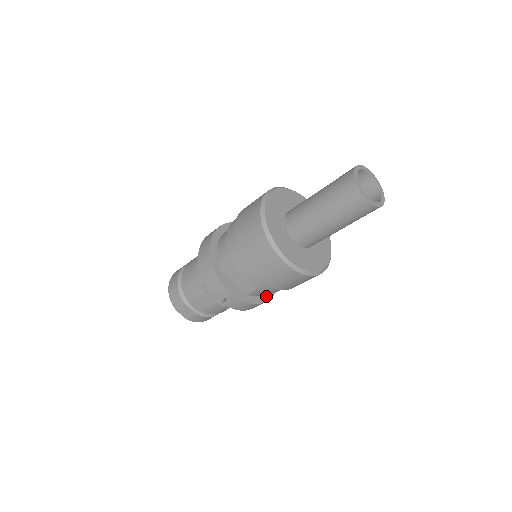
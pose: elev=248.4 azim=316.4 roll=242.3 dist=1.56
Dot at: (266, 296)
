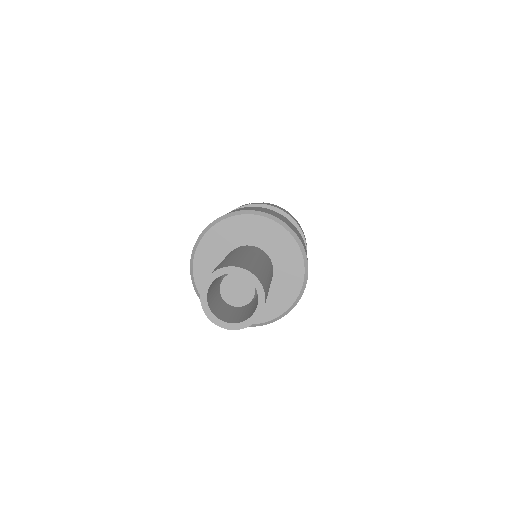
Dot at: occluded
